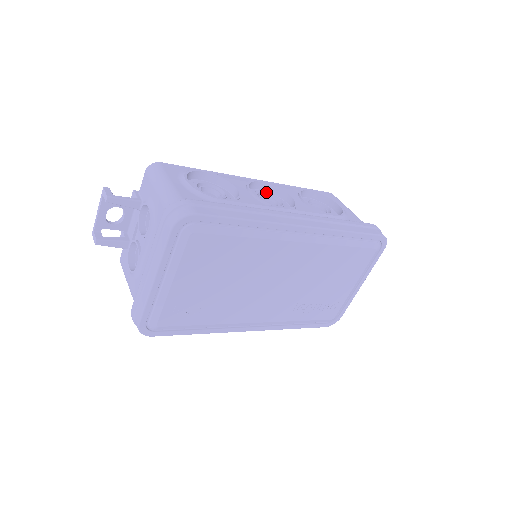
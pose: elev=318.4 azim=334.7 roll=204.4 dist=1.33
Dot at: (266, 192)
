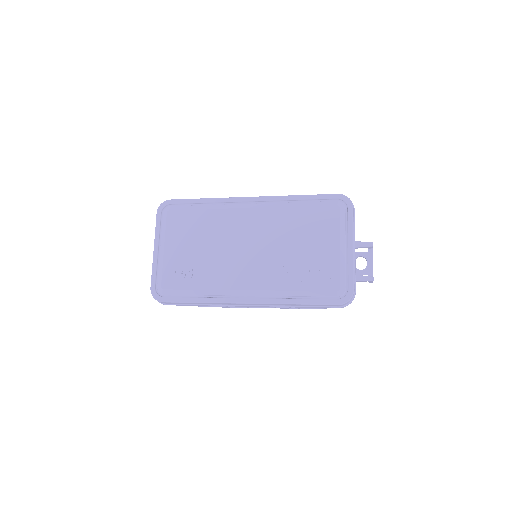
Dot at: occluded
